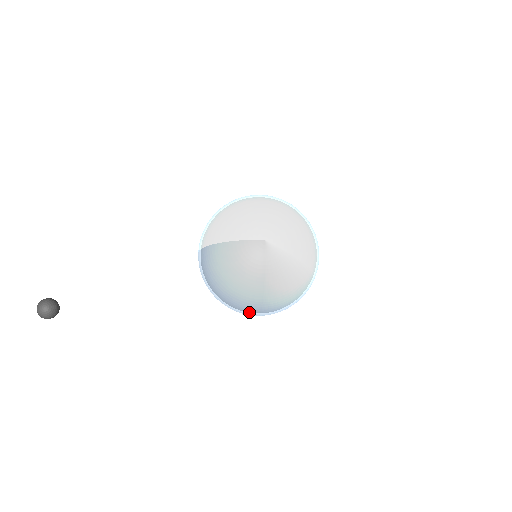
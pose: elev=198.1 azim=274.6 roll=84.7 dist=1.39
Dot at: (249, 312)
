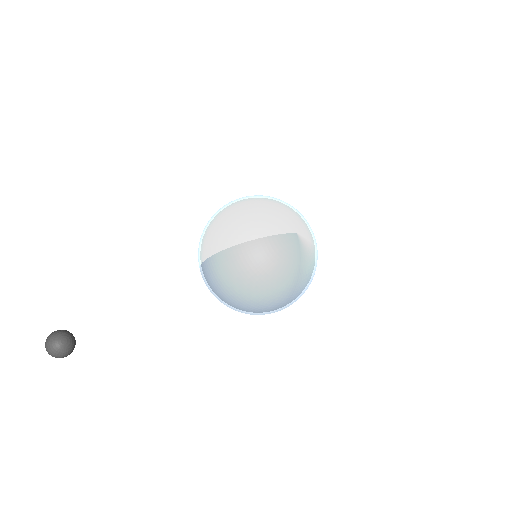
Dot at: (272, 309)
